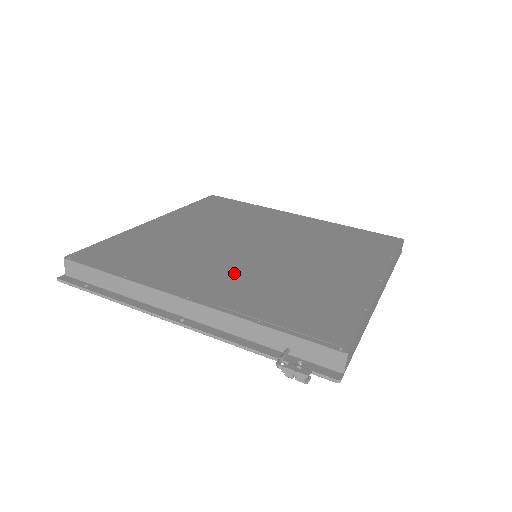
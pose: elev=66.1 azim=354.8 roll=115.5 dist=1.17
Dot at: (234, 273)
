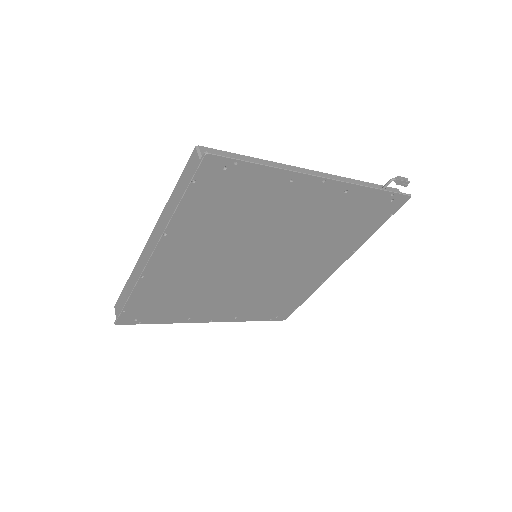
Dot at: occluded
